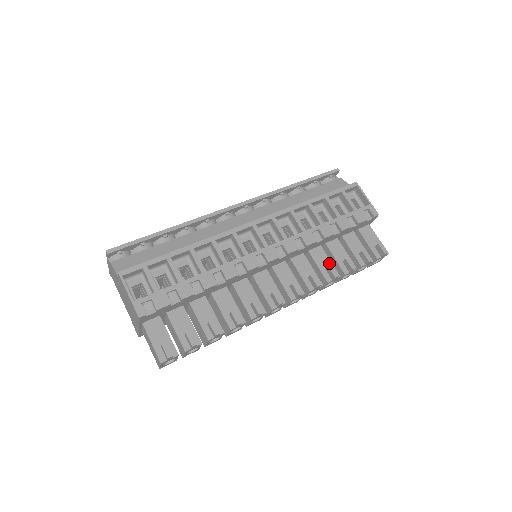
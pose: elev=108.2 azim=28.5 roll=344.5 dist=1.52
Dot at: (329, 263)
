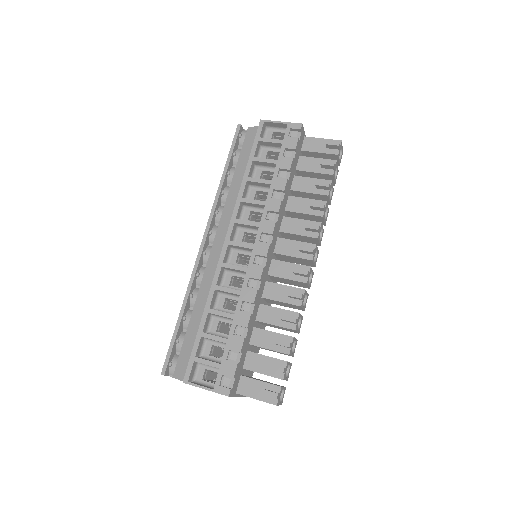
Dot at: (308, 201)
